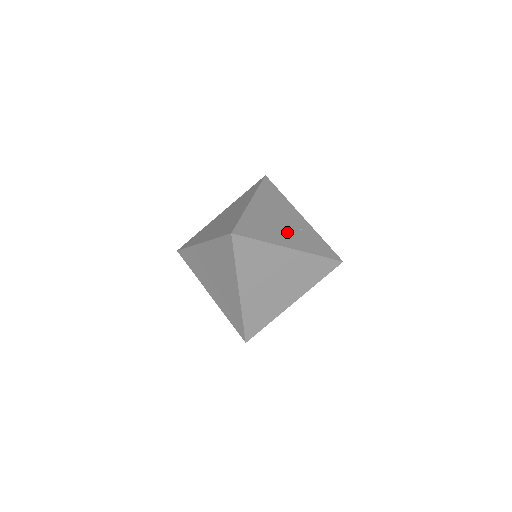
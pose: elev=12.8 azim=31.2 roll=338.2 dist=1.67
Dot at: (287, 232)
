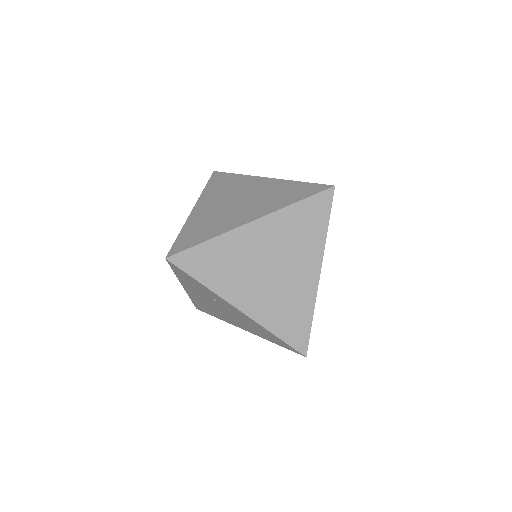
Dot at: occluded
